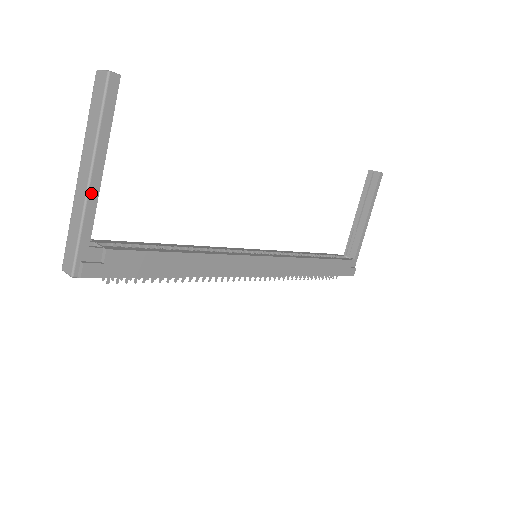
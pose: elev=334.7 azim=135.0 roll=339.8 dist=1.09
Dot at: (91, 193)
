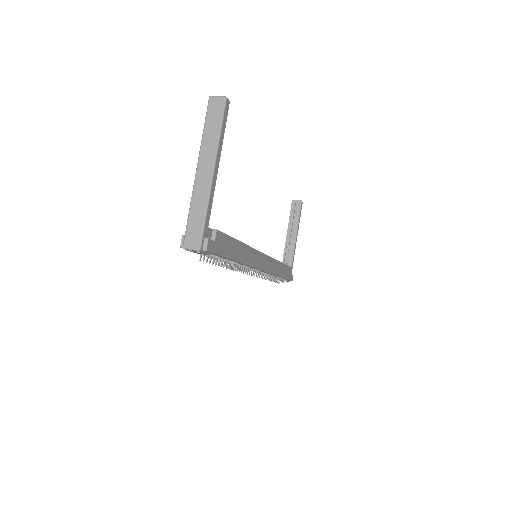
Dot at: (213, 184)
